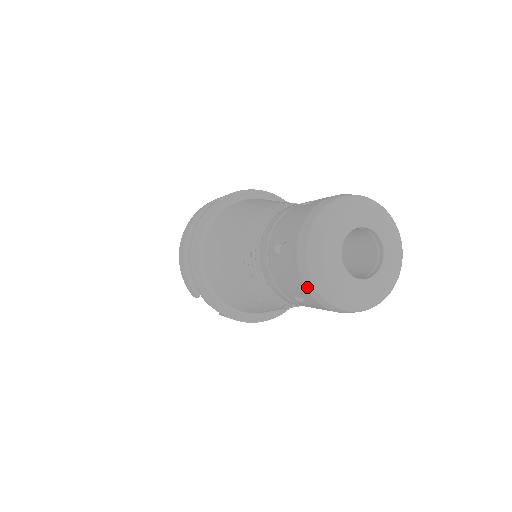
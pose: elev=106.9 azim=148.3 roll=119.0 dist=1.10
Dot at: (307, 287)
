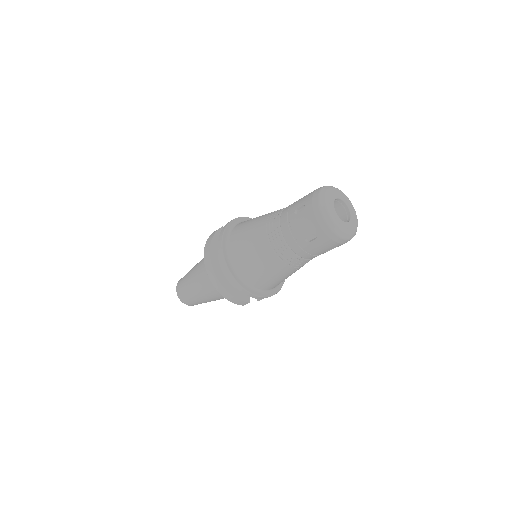
Dot at: (338, 242)
